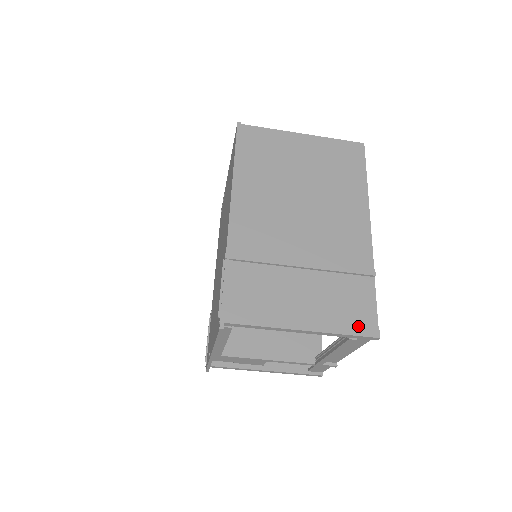
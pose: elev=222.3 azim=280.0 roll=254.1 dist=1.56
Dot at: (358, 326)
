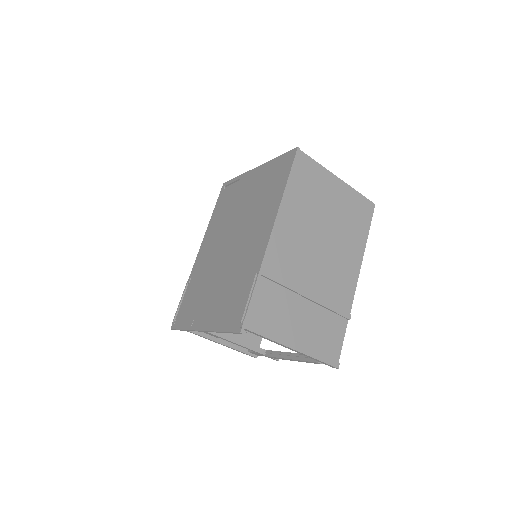
Dot at: (328, 355)
